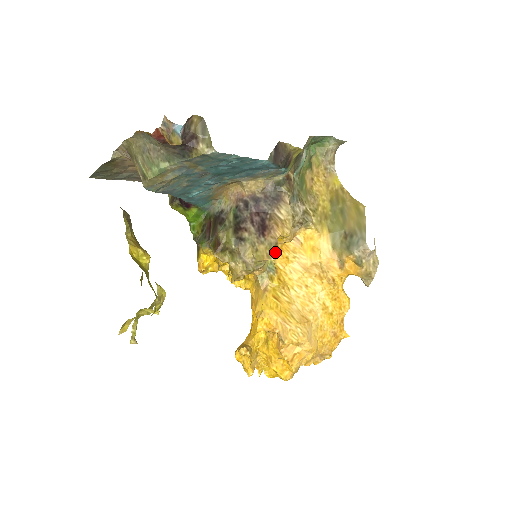
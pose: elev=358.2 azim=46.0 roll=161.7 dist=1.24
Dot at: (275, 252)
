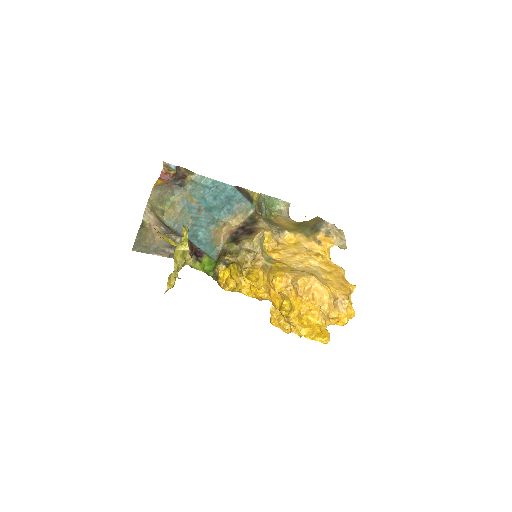
Dot at: occluded
